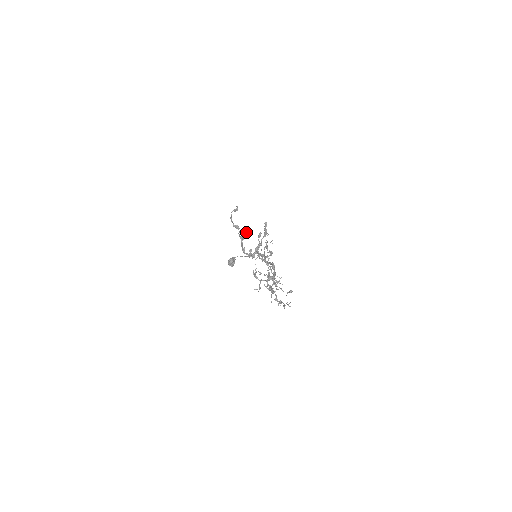
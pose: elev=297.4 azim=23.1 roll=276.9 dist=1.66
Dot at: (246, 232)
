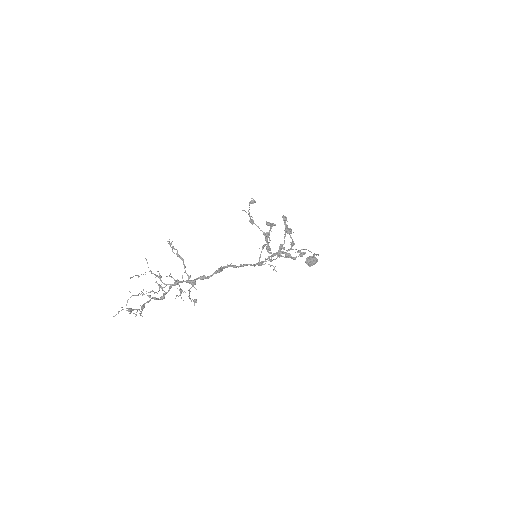
Dot at: (270, 227)
